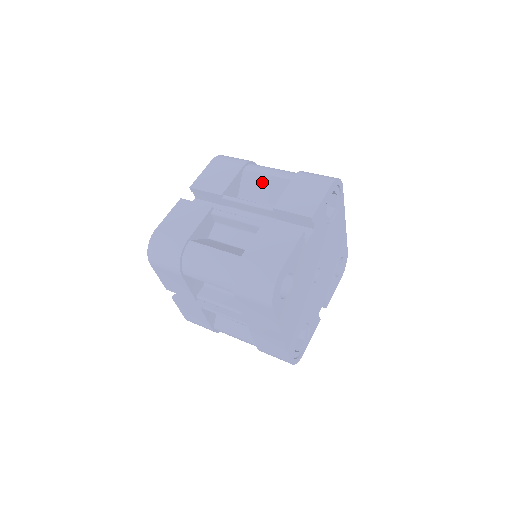
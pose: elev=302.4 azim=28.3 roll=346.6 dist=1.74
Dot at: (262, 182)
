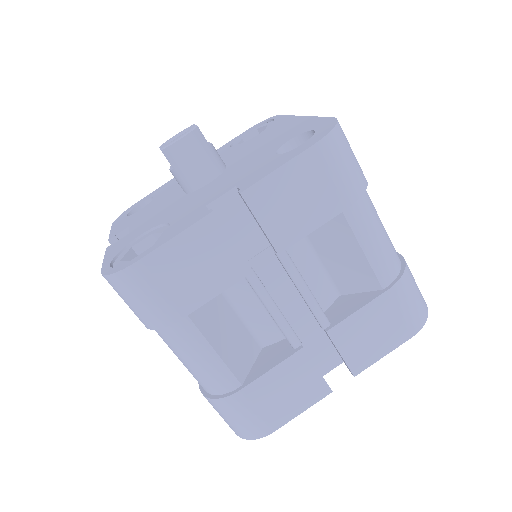
Dot at: (347, 249)
